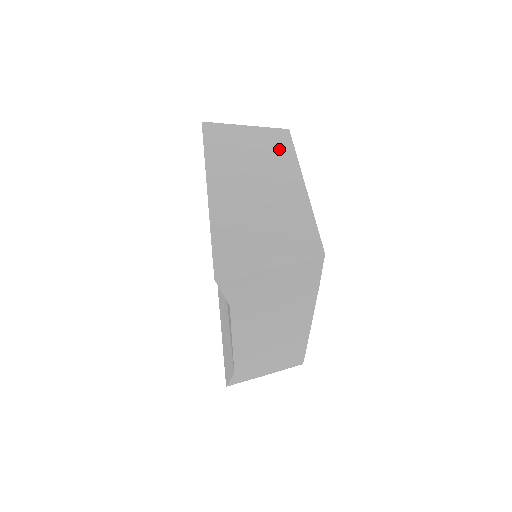
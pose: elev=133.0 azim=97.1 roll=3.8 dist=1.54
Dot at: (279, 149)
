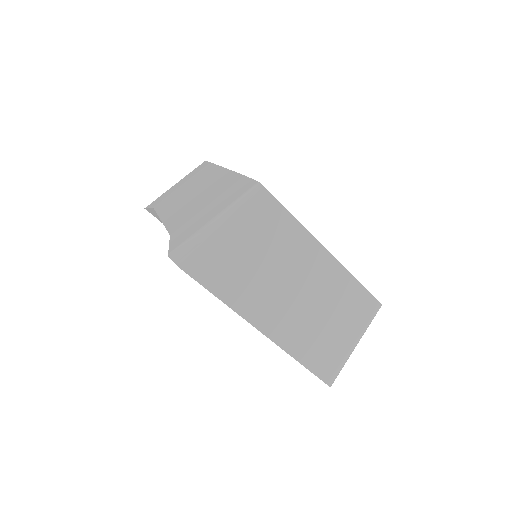
Dot at: (279, 229)
